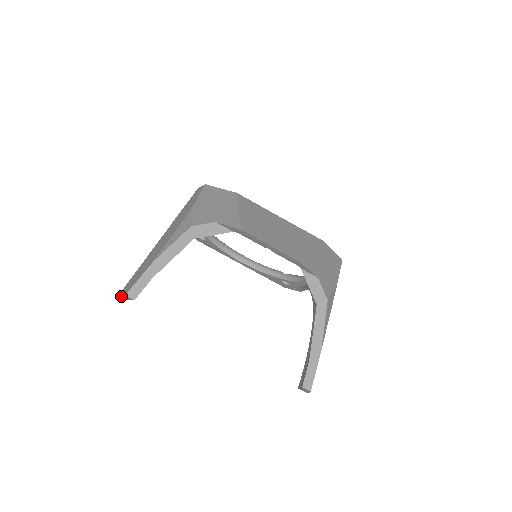
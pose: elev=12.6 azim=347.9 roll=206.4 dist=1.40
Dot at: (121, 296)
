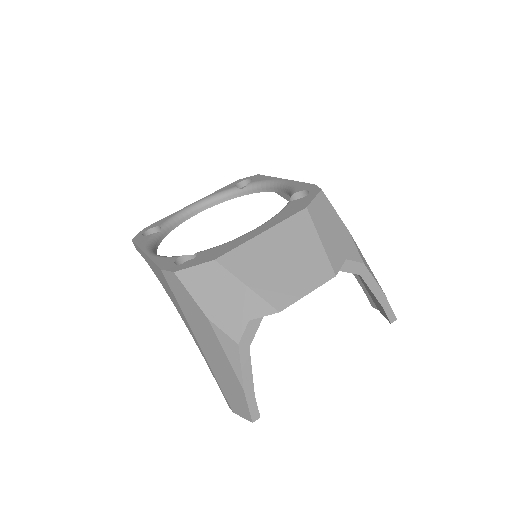
Dot at: (233, 410)
